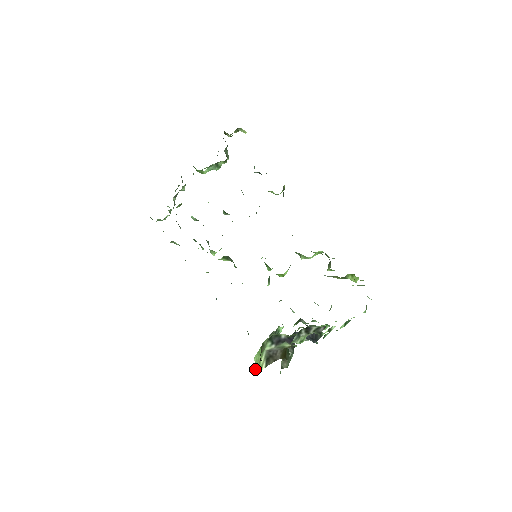
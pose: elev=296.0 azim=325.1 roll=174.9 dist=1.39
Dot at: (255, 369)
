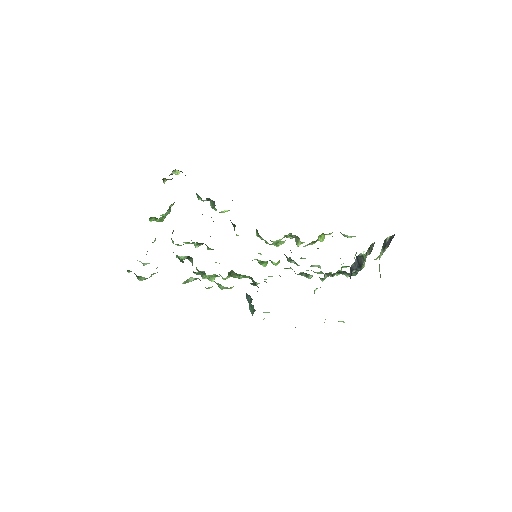
Dot at: occluded
